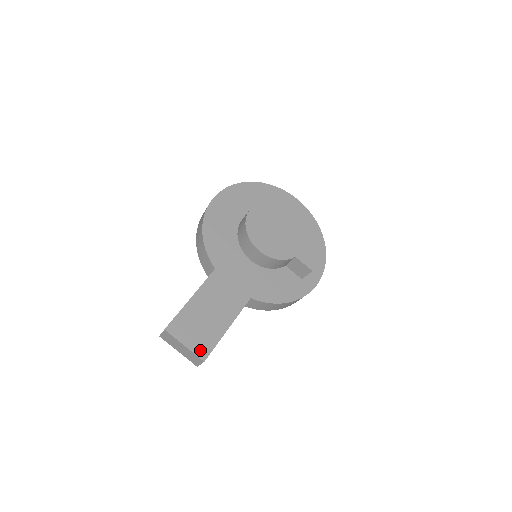
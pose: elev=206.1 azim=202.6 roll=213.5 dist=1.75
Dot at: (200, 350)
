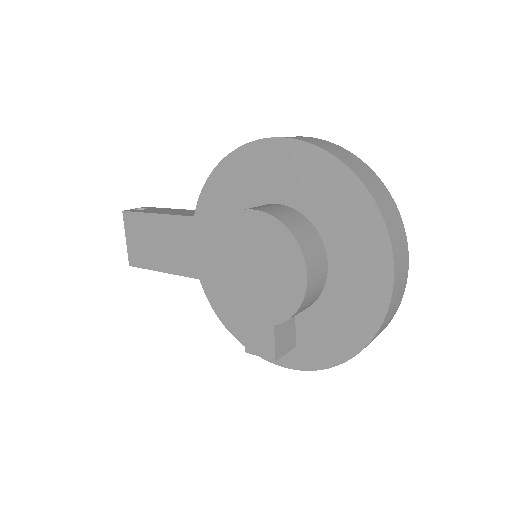
Dot at: (132, 256)
